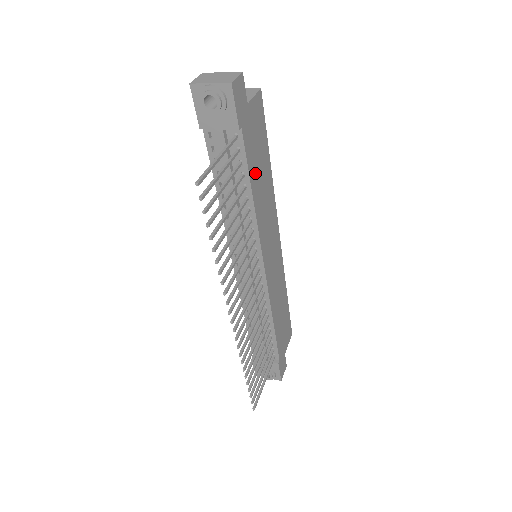
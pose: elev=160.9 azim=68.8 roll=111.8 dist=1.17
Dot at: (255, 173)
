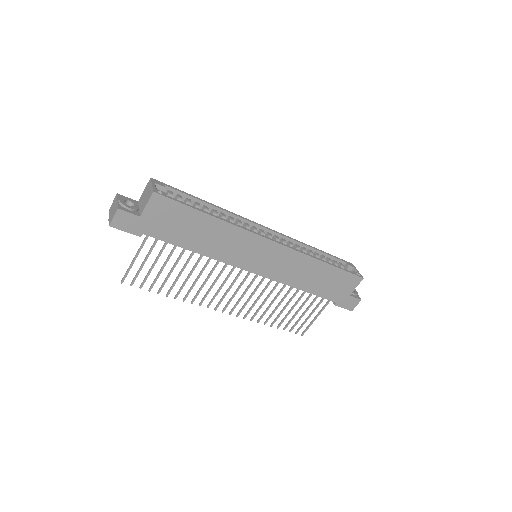
Dot at: (187, 239)
